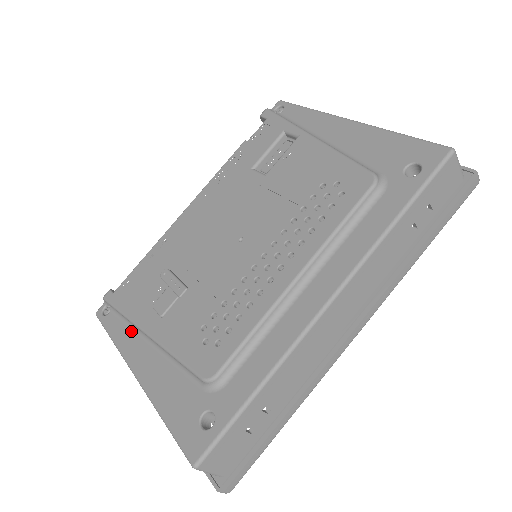
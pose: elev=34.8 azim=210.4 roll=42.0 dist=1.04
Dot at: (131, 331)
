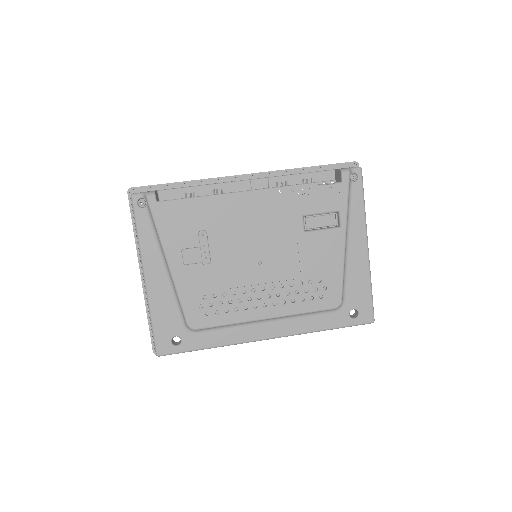
Dot at: (155, 243)
